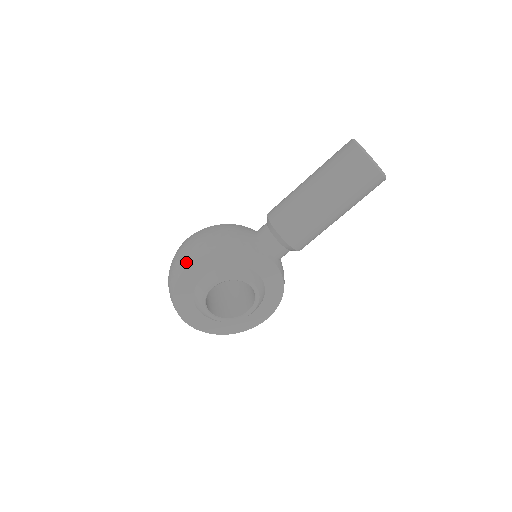
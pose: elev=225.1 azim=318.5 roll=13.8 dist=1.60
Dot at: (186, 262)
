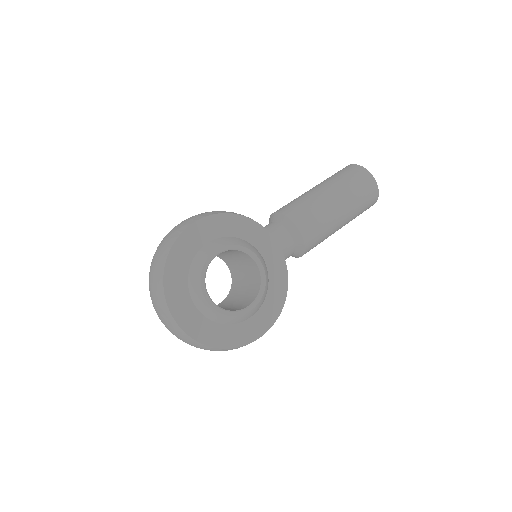
Dot at: (192, 220)
